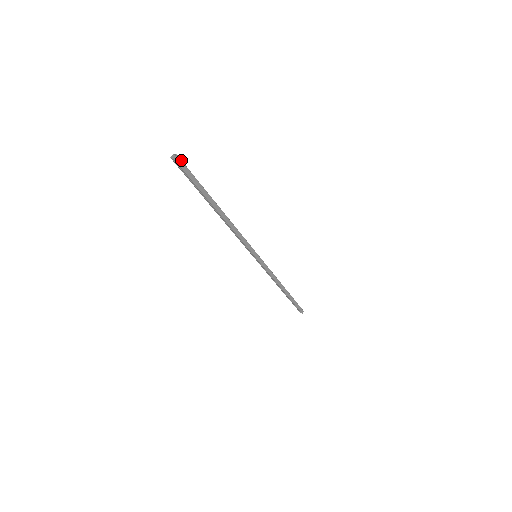
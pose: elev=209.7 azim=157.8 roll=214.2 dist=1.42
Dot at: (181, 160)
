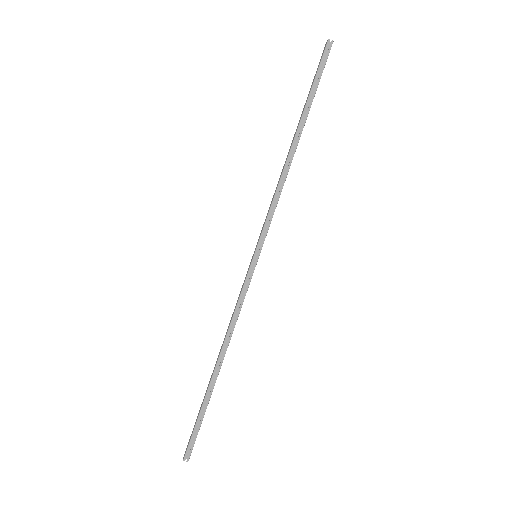
Dot at: (329, 51)
